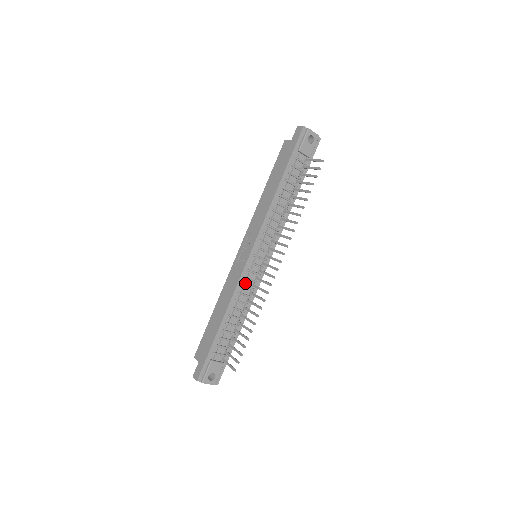
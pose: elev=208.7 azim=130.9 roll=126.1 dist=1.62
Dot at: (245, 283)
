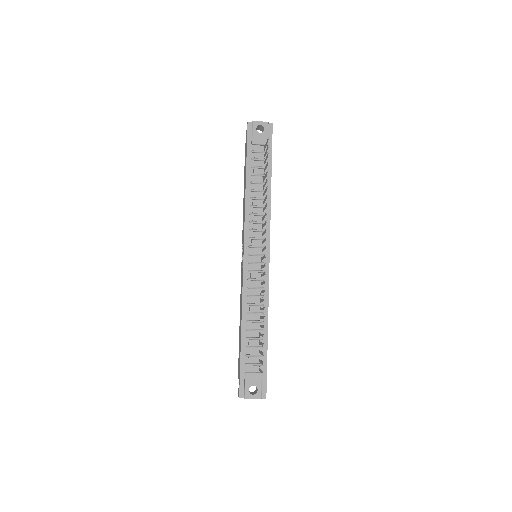
Dot at: (250, 284)
